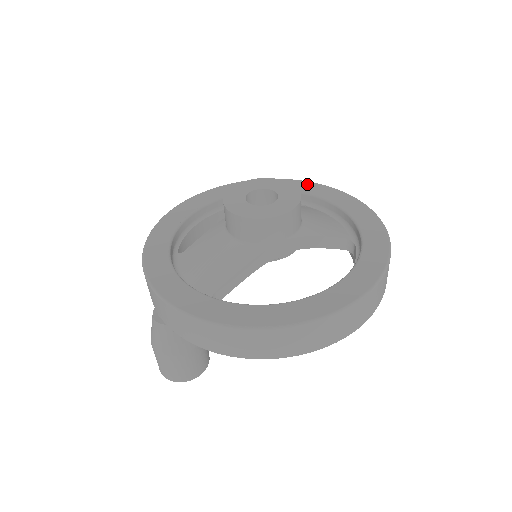
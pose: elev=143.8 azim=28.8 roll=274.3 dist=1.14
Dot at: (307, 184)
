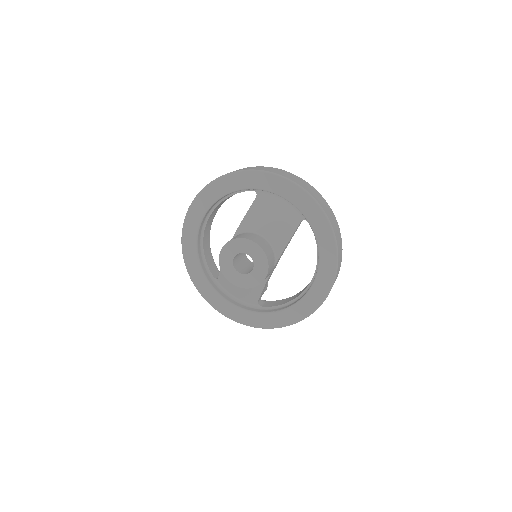
Dot at: (243, 176)
